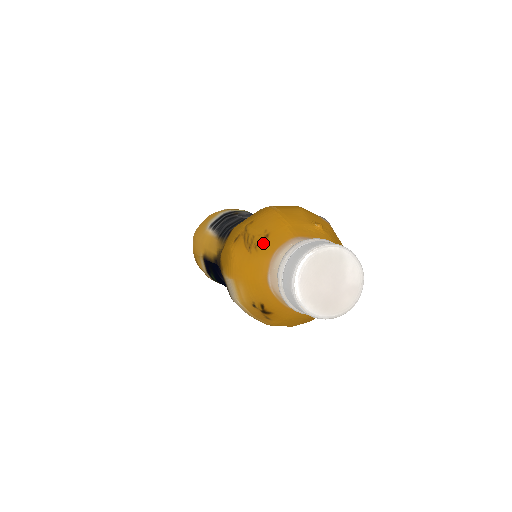
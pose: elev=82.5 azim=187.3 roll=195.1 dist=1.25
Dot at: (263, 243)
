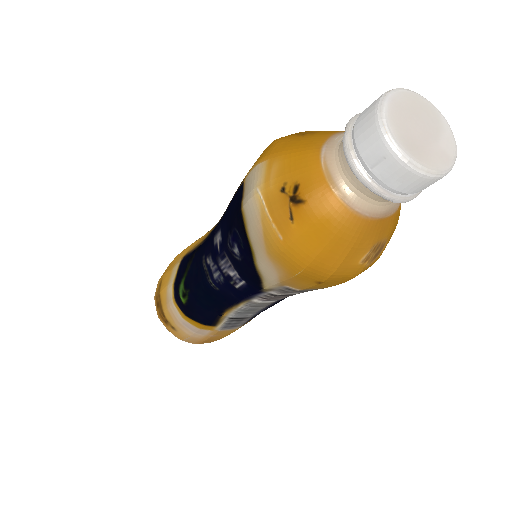
Dot at: (323, 131)
